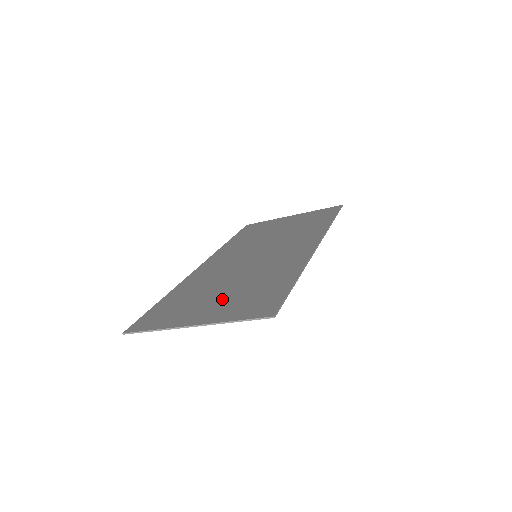
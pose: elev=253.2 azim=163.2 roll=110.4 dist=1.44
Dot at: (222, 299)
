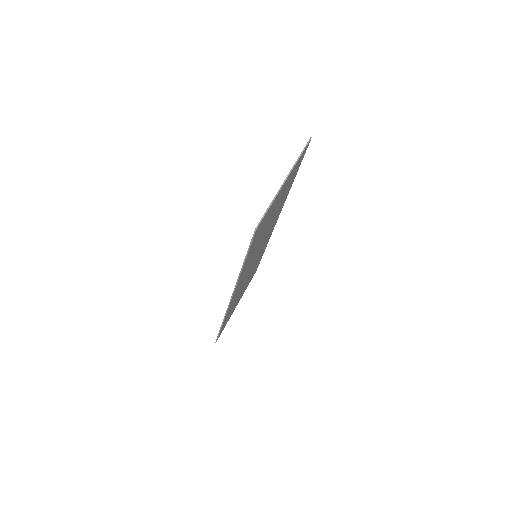
Dot at: occluded
